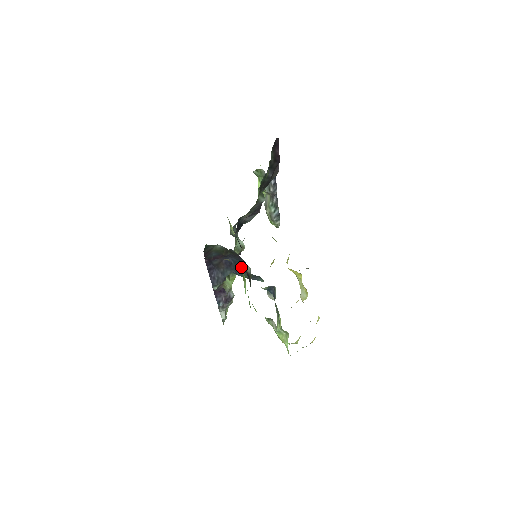
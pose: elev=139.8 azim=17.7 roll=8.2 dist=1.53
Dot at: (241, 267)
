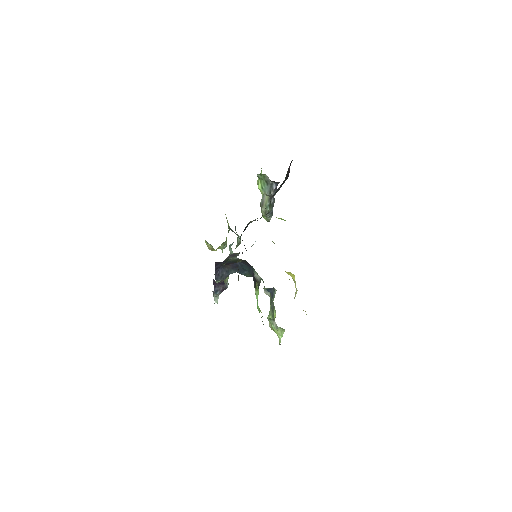
Dot at: (247, 270)
